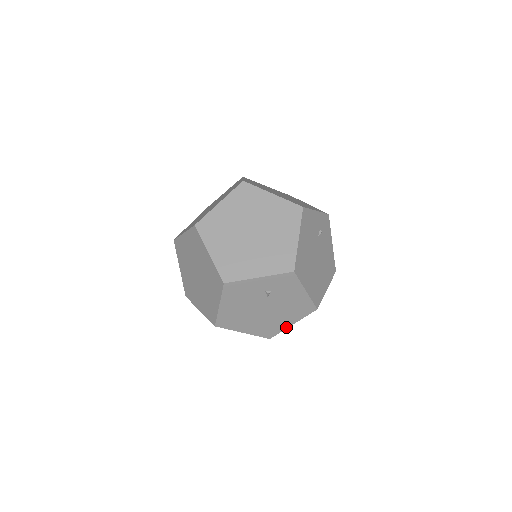
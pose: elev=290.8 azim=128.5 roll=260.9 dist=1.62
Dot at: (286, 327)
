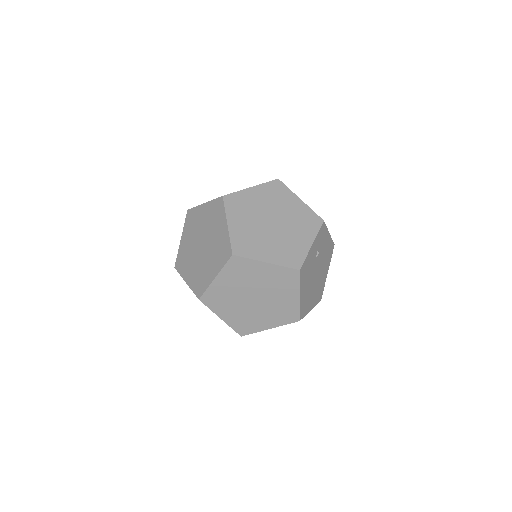
Dot at: occluded
